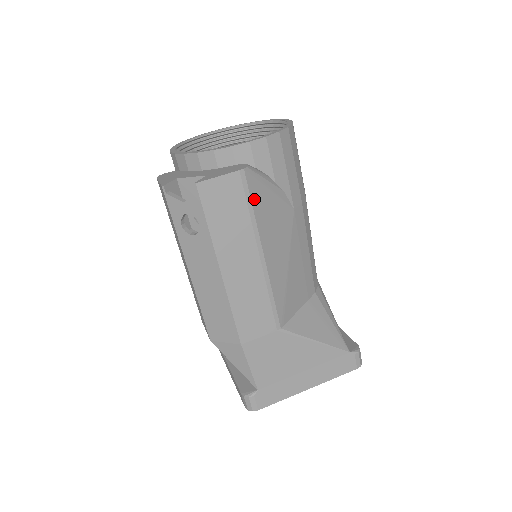
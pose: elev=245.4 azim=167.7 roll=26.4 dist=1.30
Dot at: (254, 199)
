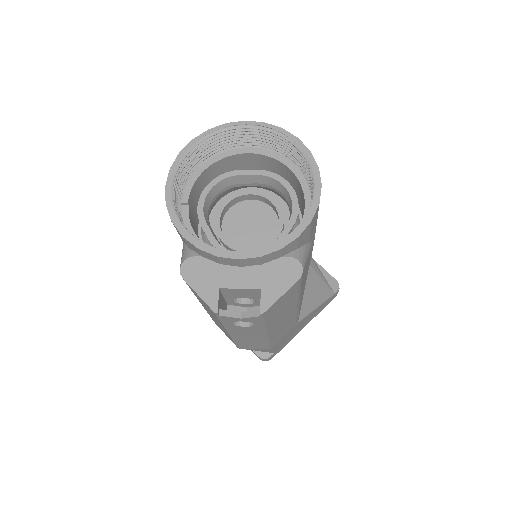
Dot at: (302, 282)
